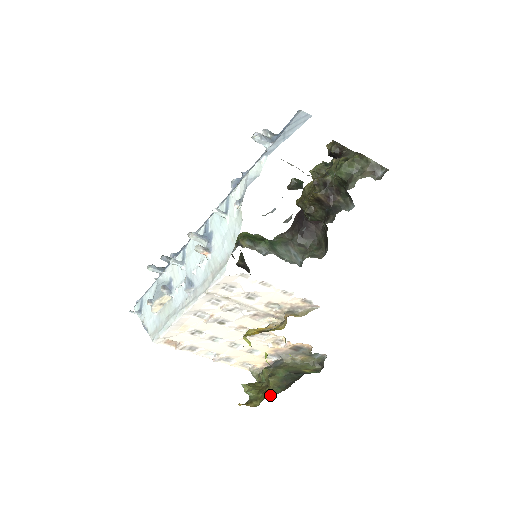
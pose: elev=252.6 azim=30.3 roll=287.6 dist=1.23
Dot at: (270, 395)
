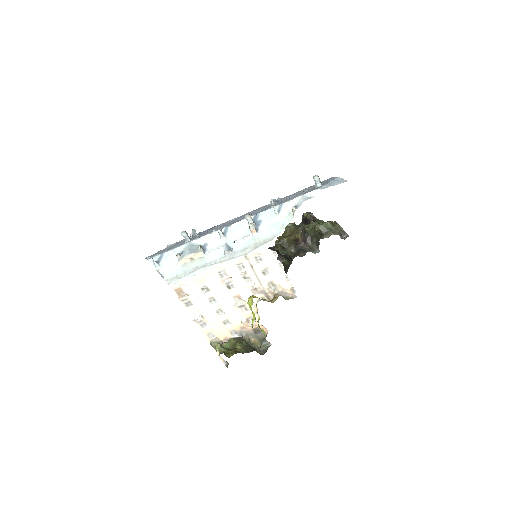
Dot at: (240, 352)
